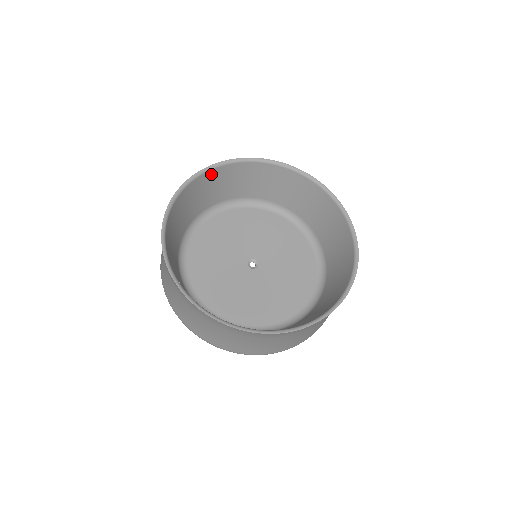
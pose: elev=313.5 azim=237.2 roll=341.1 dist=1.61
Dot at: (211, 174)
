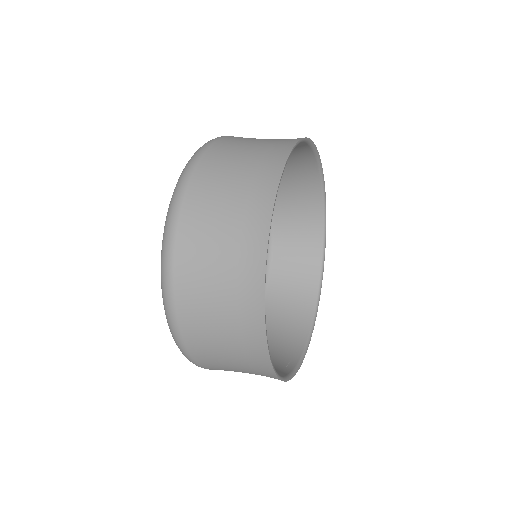
Dot at: (255, 295)
